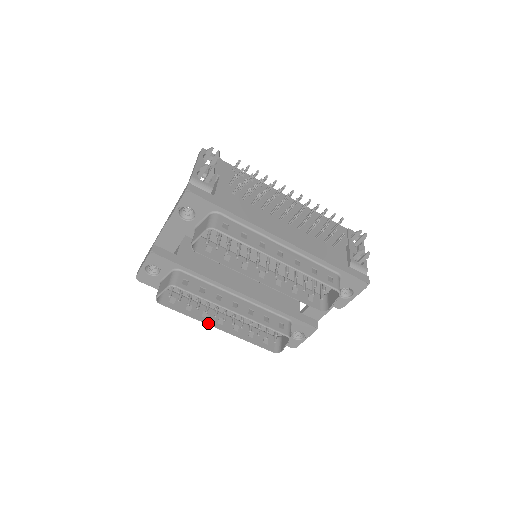
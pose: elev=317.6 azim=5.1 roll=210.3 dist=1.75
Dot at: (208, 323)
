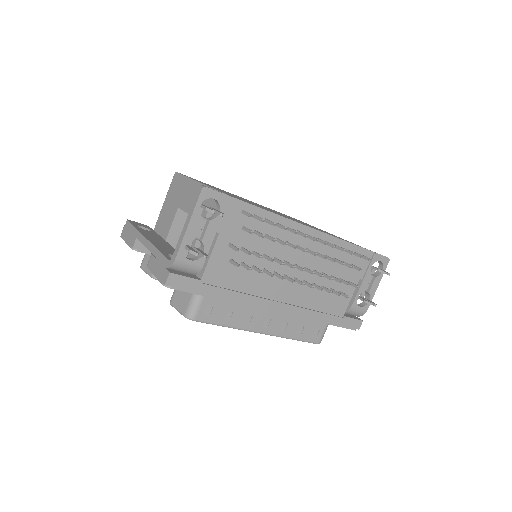
Dot at: occluded
